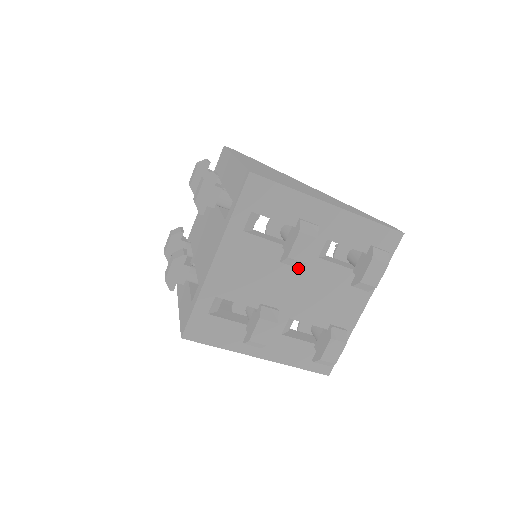
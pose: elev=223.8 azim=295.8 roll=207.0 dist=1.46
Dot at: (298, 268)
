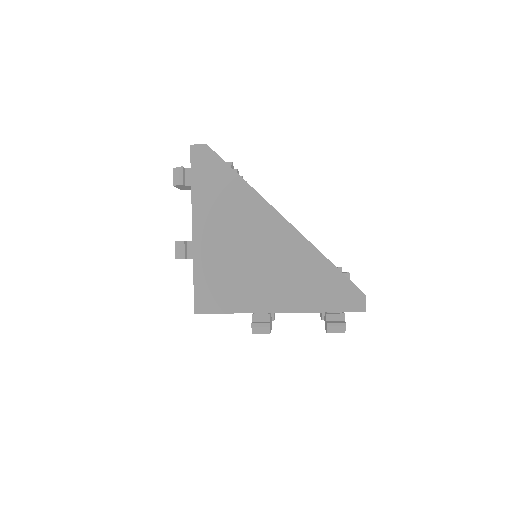
Dot at: occluded
